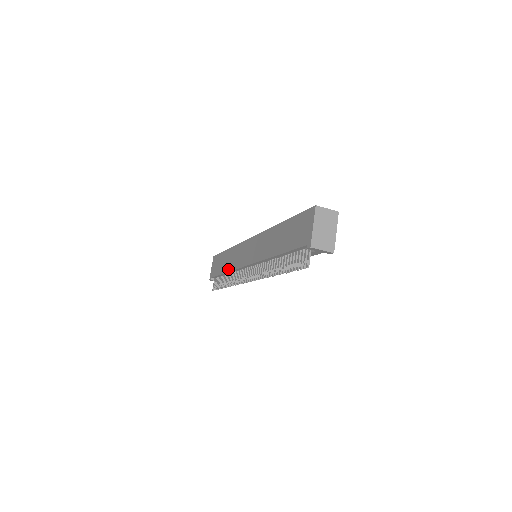
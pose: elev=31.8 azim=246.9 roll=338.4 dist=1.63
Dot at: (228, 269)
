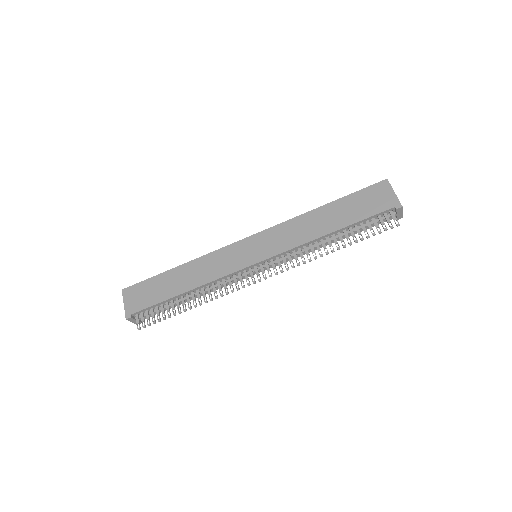
Dot at: (197, 284)
